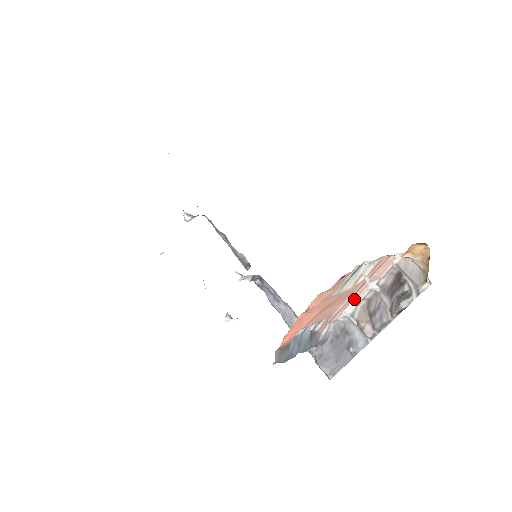
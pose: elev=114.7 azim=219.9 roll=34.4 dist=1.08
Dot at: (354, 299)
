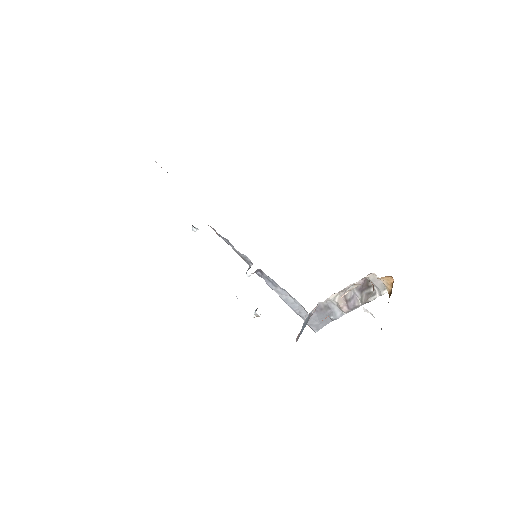
Dot at: (337, 293)
